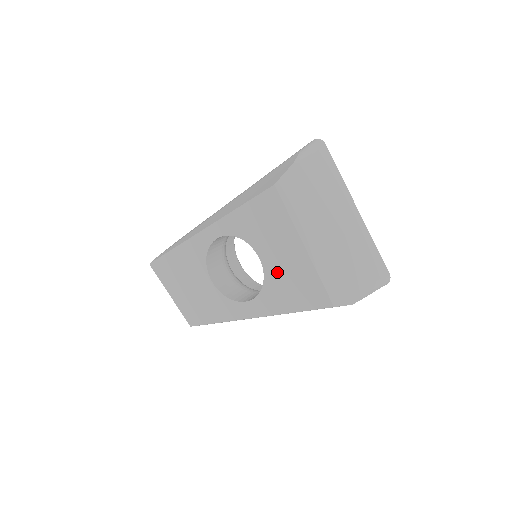
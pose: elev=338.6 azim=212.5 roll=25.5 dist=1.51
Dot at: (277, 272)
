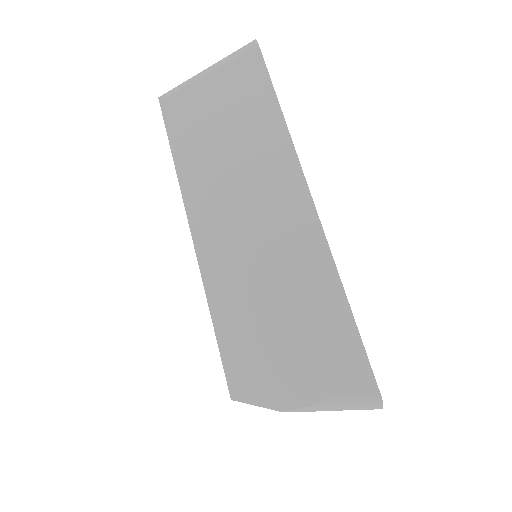
Dot at: occluded
